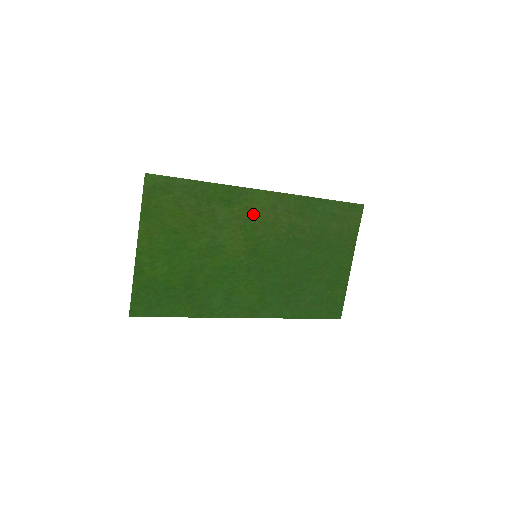
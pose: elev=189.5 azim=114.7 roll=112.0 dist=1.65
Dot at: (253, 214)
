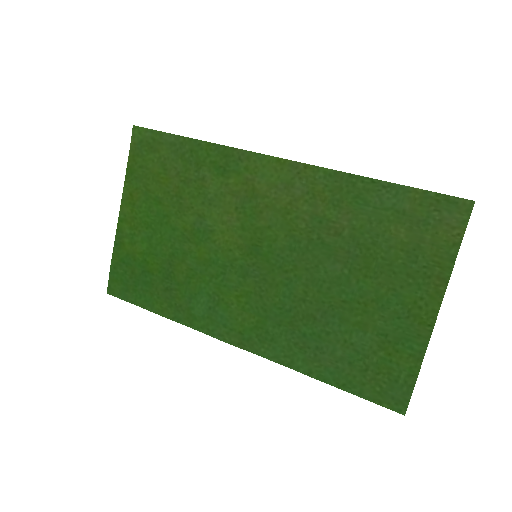
Dot at: (256, 191)
